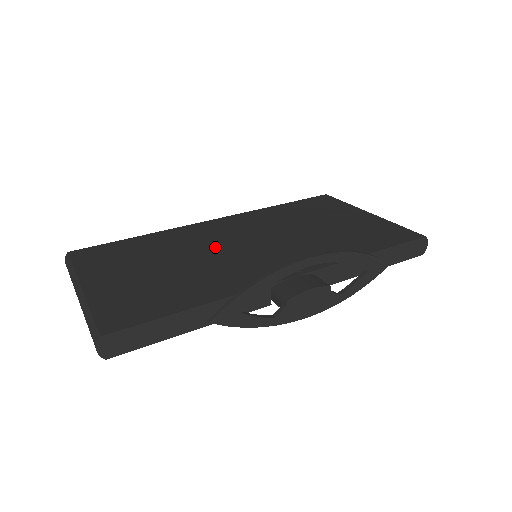
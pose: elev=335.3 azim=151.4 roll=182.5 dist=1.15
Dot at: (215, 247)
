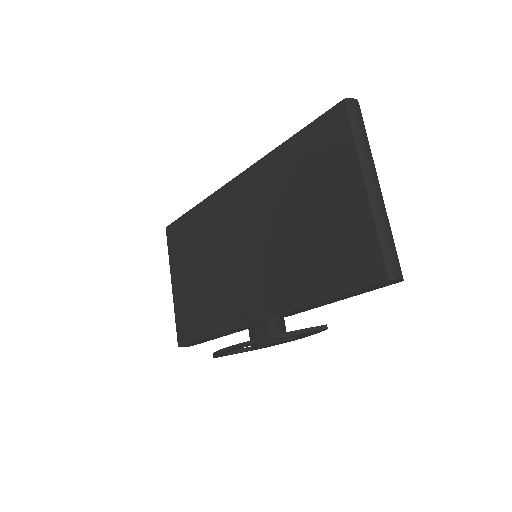
Dot at: (227, 246)
